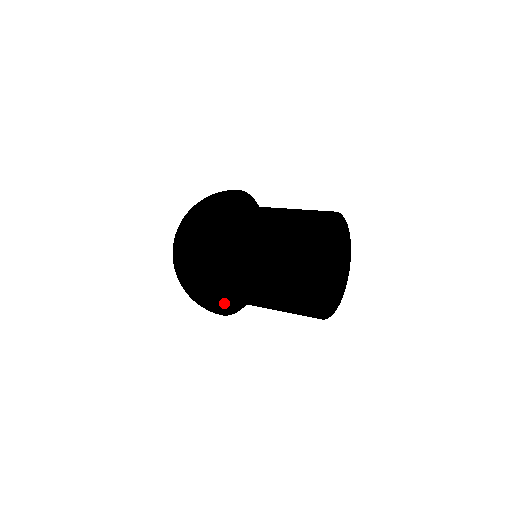
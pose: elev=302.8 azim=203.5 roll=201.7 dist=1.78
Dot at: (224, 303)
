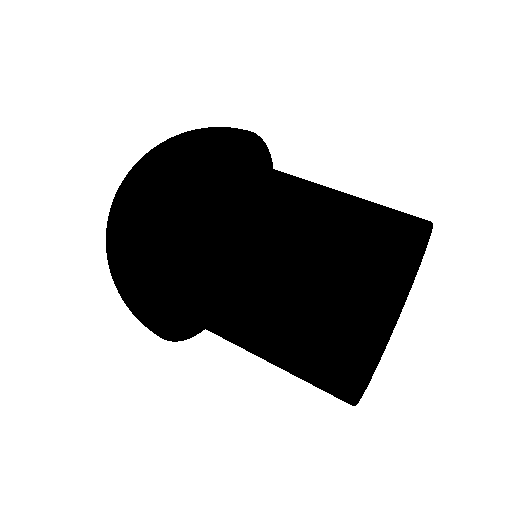
Dot at: (180, 321)
